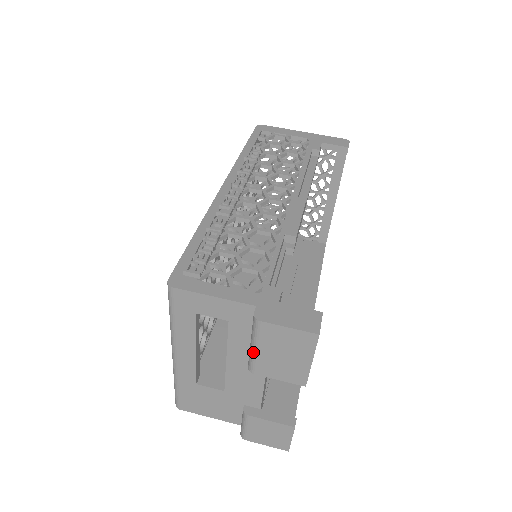
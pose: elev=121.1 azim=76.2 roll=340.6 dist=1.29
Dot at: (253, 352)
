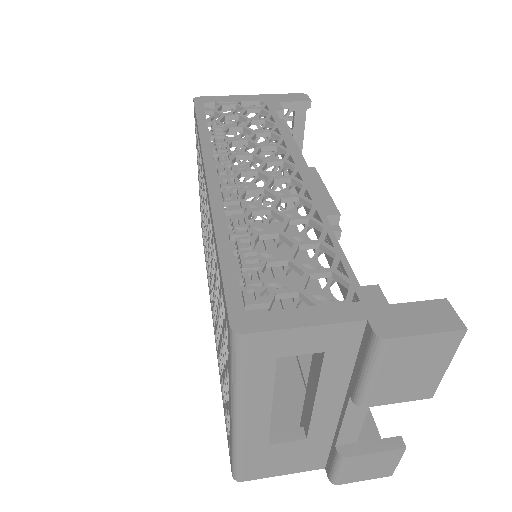
Dot at: (369, 381)
